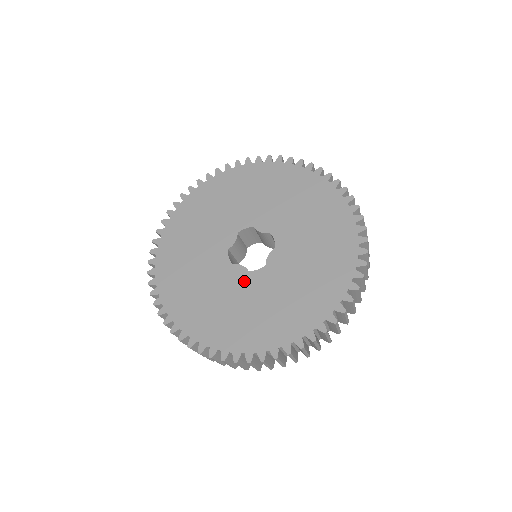
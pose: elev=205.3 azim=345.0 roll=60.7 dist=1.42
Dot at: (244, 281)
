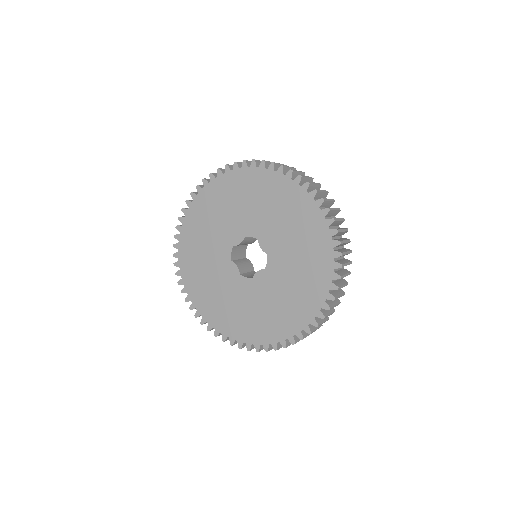
Dot at: (234, 280)
